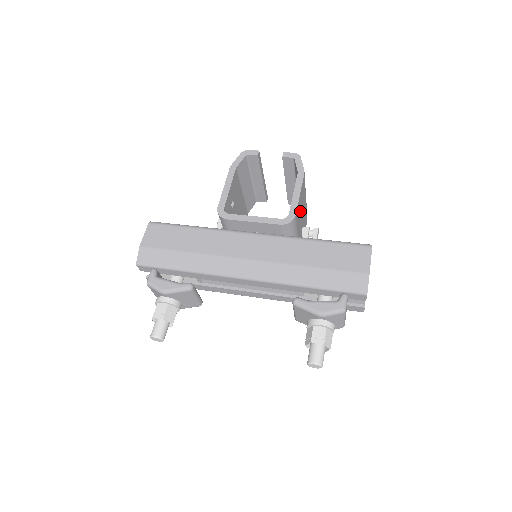
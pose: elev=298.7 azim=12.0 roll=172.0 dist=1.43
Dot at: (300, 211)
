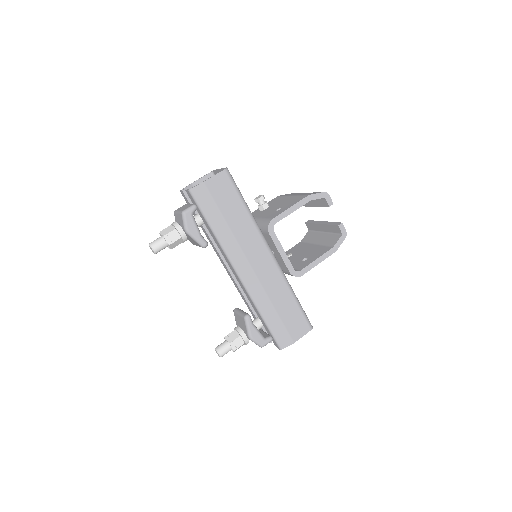
Dot at: occluded
